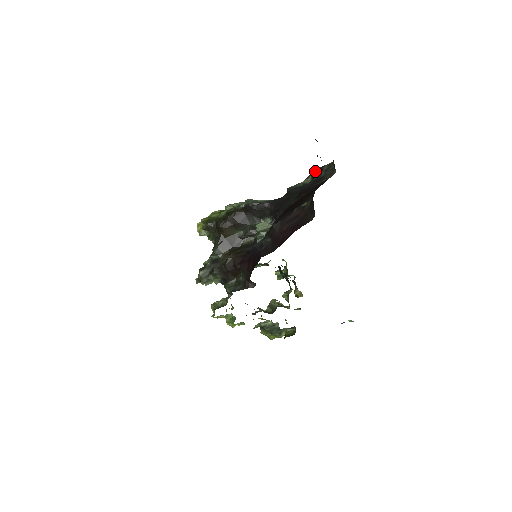
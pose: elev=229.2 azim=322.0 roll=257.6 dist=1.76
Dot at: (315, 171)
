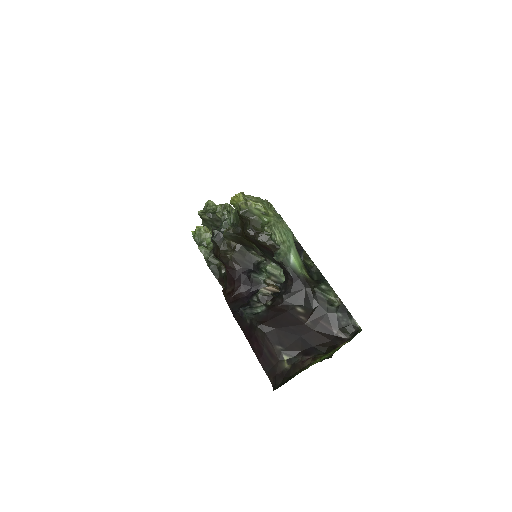
Dot at: (346, 308)
